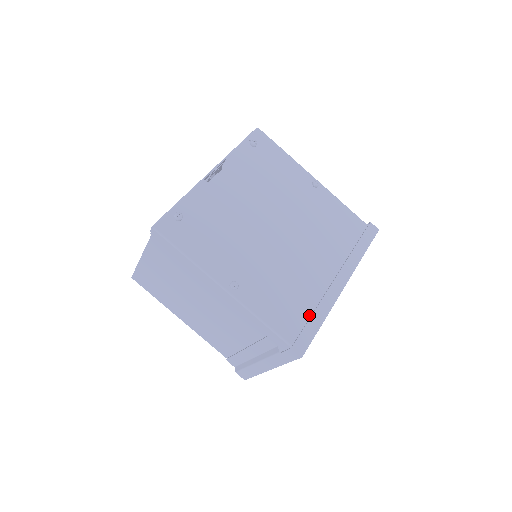
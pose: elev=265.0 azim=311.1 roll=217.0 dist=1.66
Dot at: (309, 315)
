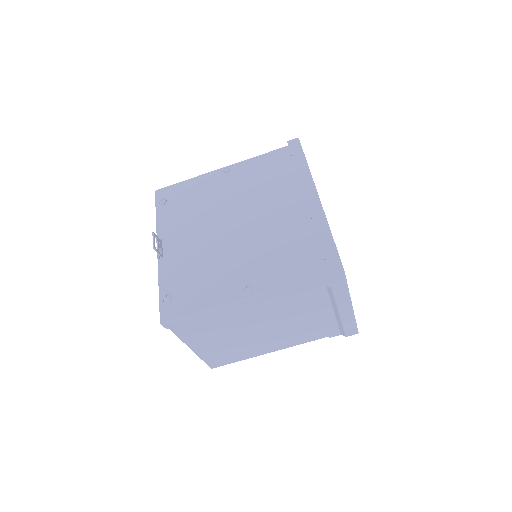
Dot at: (317, 242)
